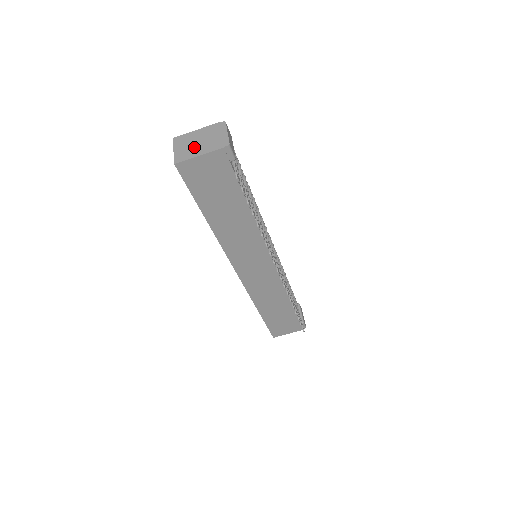
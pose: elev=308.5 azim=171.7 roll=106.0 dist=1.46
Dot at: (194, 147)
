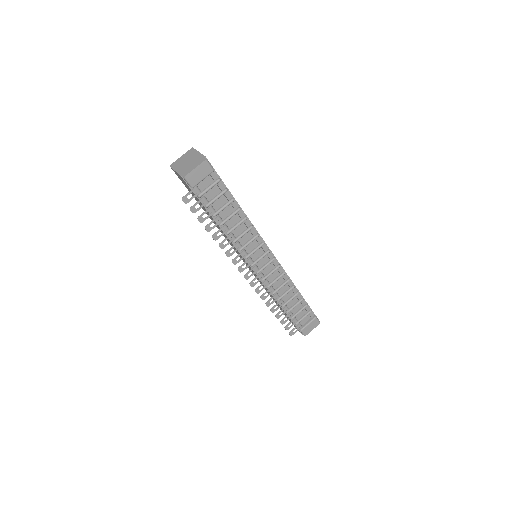
Dot at: (183, 163)
